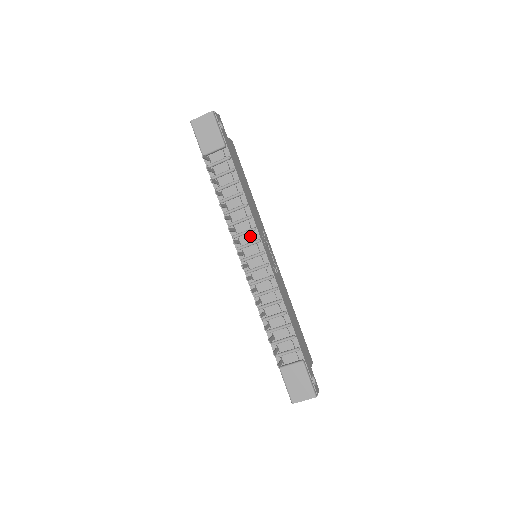
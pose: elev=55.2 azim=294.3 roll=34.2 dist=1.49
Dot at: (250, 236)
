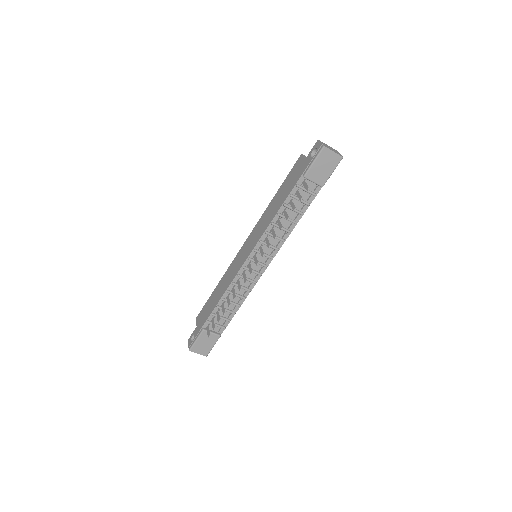
Dot at: (270, 250)
